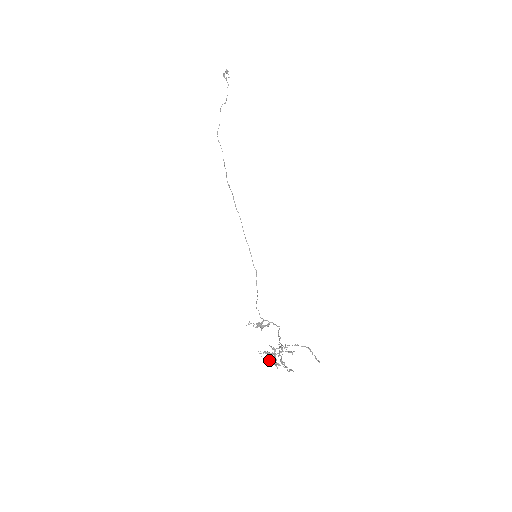
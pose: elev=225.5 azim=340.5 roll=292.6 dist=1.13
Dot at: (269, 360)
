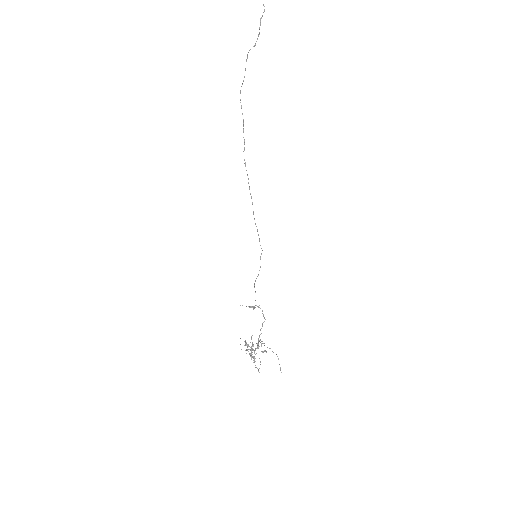
Dot at: (247, 350)
